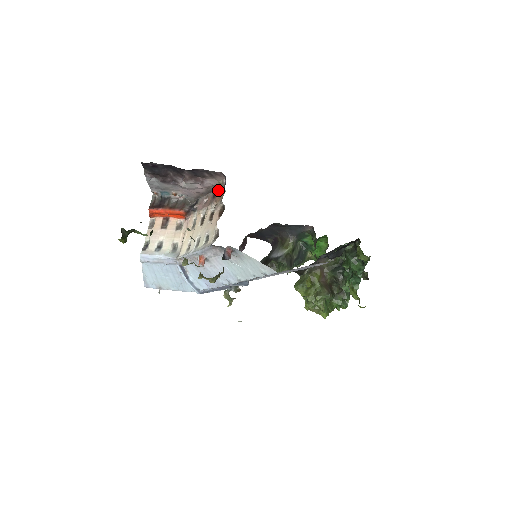
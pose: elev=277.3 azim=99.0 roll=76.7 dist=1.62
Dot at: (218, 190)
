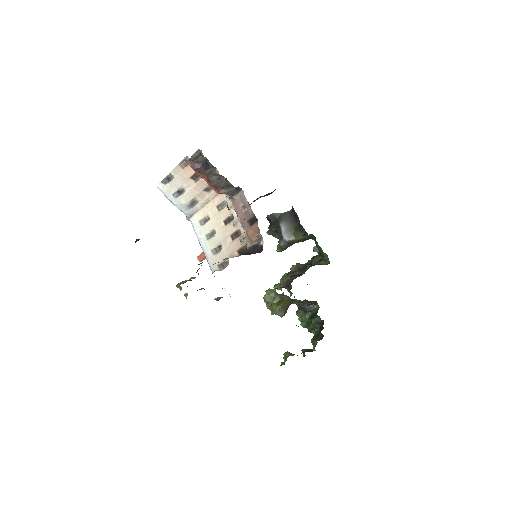
Dot at: (256, 225)
